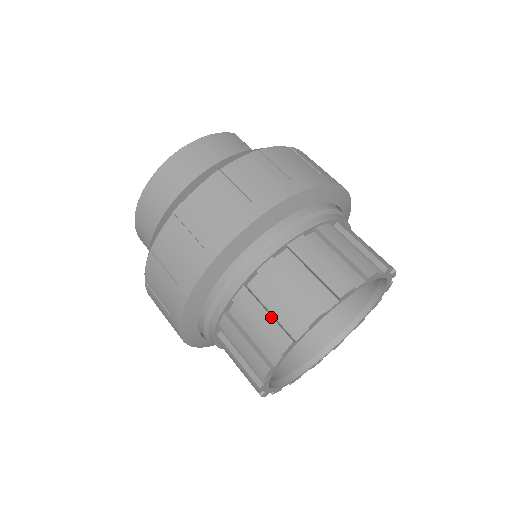
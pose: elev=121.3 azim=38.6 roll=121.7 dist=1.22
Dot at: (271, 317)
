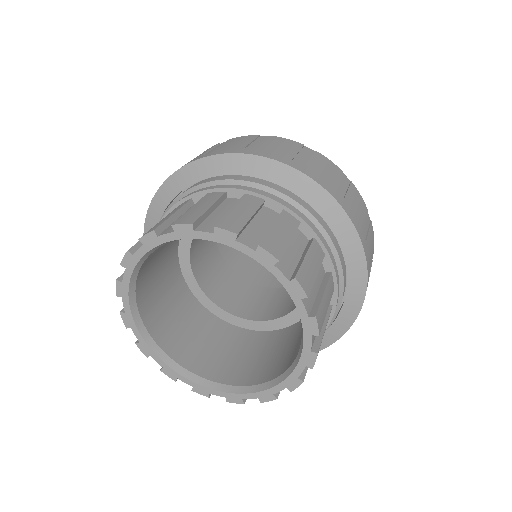
Dot at: occluded
